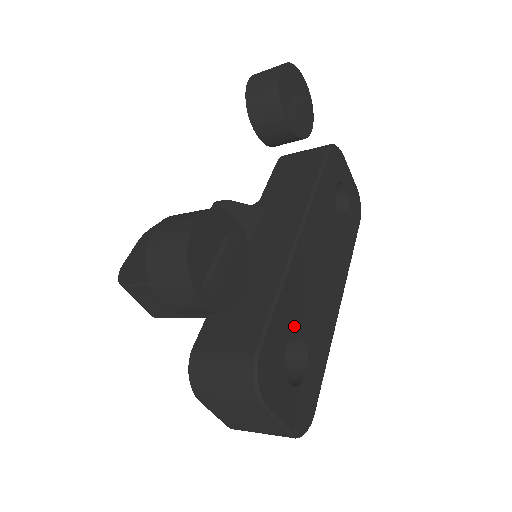
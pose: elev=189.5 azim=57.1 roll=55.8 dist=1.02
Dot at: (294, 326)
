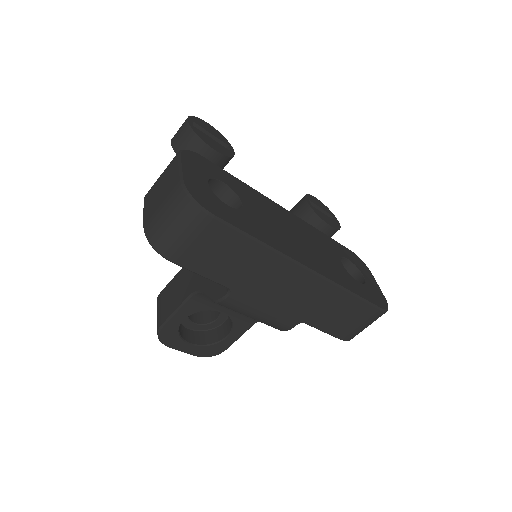
Dot at: (239, 193)
